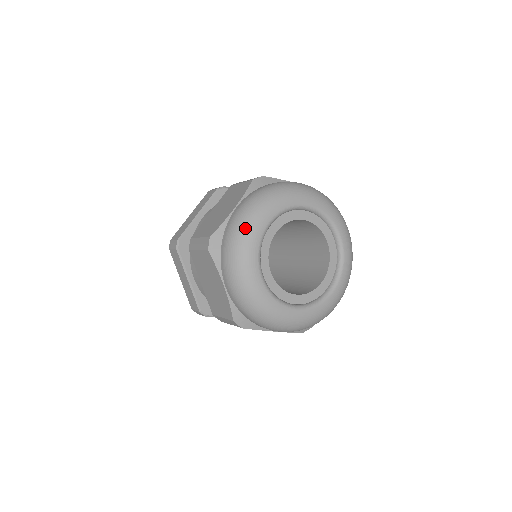
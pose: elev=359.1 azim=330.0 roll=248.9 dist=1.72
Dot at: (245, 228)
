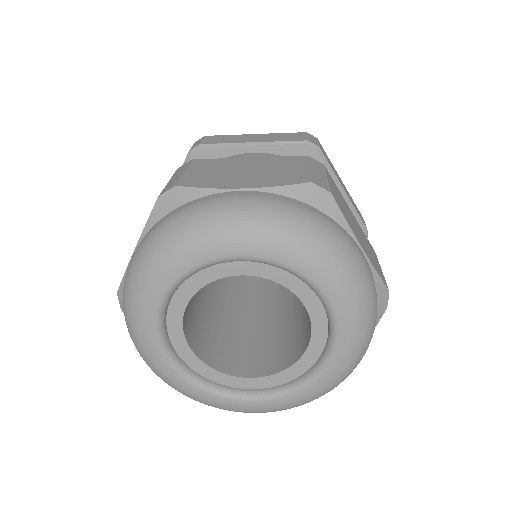
Dot at: (204, 228)
